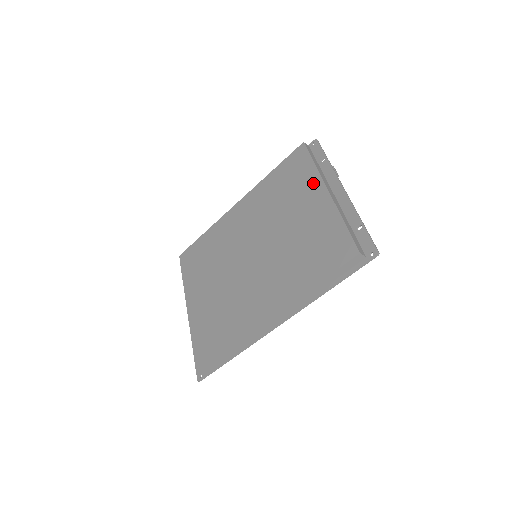
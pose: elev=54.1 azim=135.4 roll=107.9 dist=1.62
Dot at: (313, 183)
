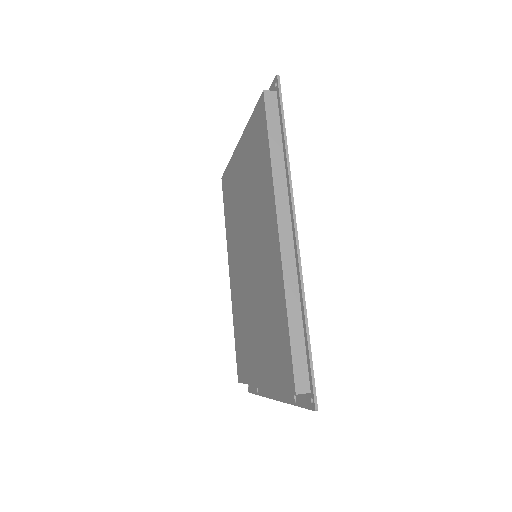
Dot at: (234, 163)
